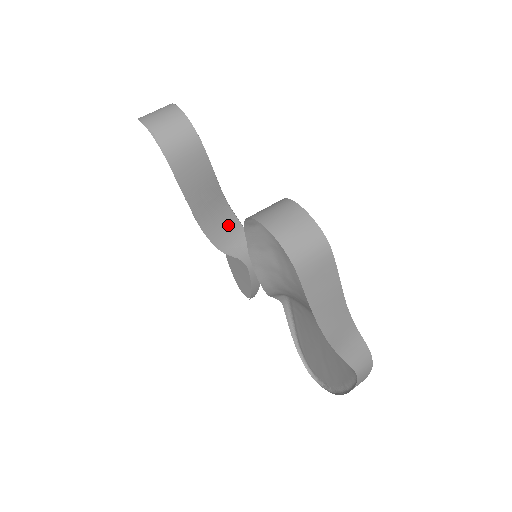
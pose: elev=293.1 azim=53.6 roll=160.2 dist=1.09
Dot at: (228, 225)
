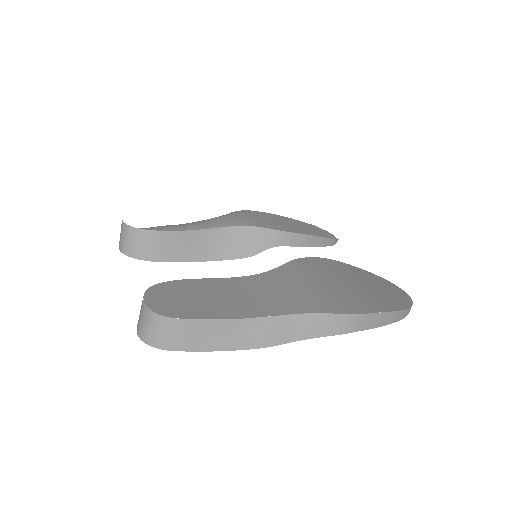
Dot at: (236, 237)
